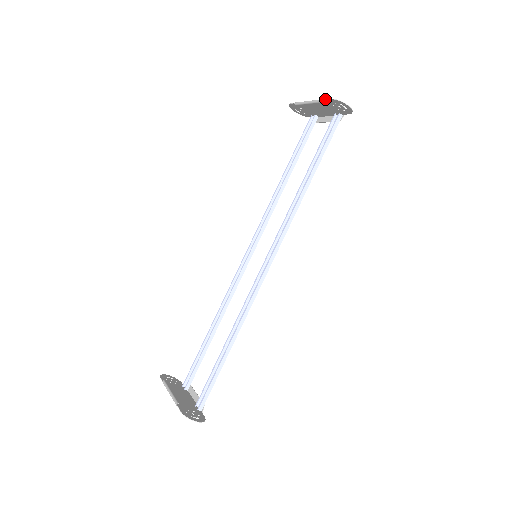
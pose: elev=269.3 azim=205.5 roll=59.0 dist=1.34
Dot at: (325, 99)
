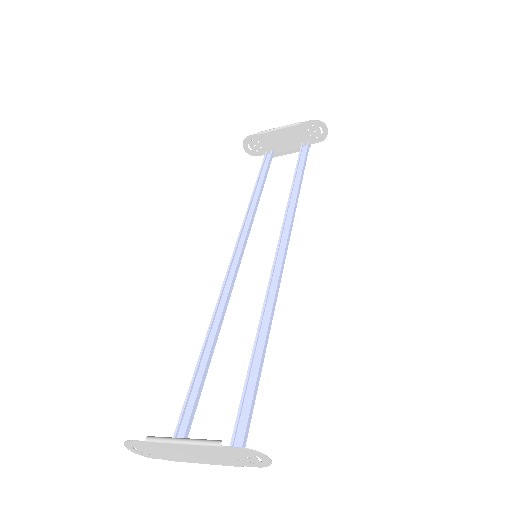
Dot at: occluded
